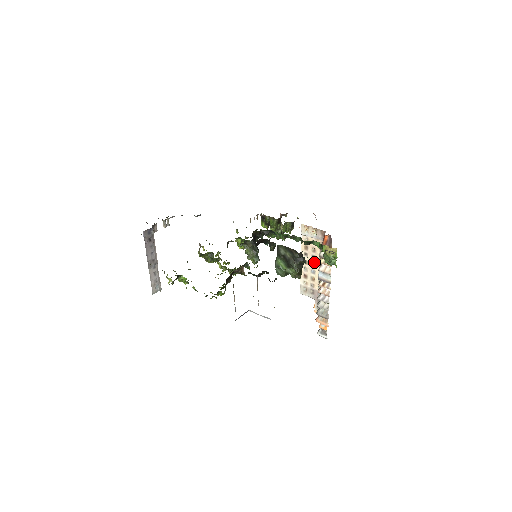
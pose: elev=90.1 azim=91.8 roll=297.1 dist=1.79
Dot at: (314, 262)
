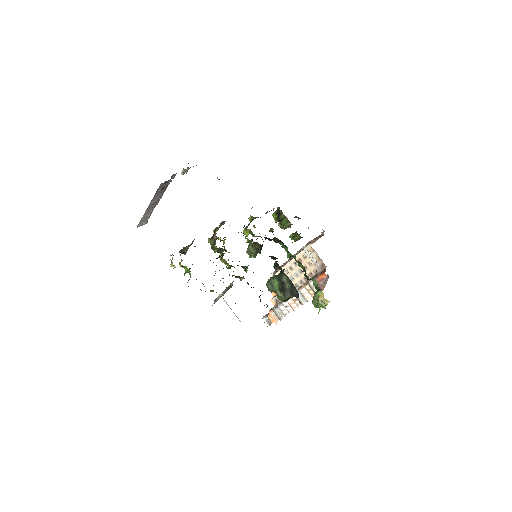
Dot at: (298, 274)
